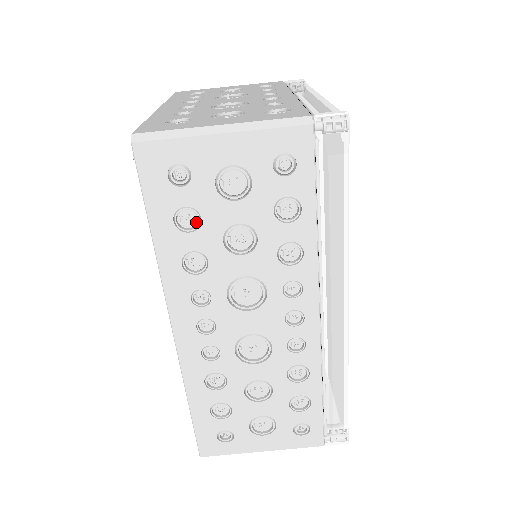
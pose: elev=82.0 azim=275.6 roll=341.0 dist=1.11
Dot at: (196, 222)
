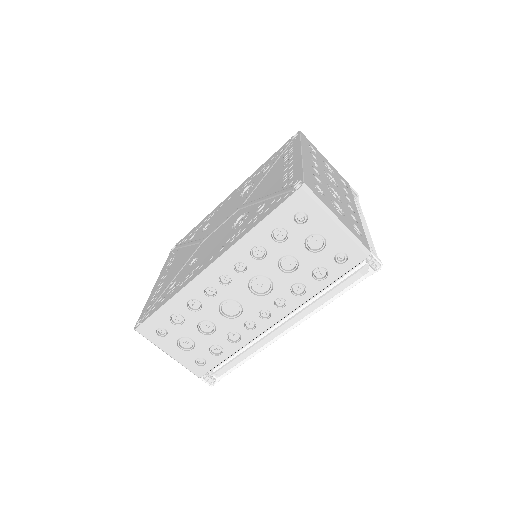
Dot at: (281, 239)
